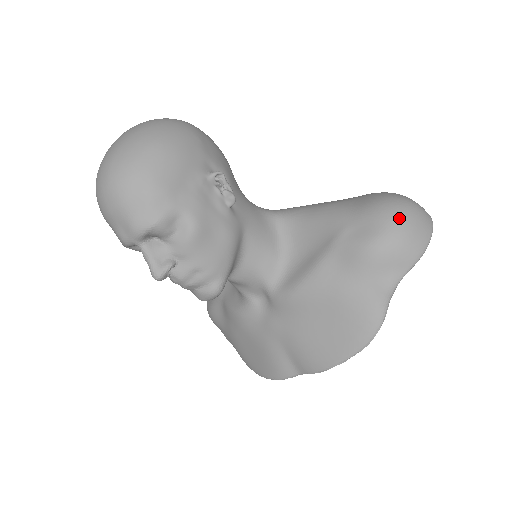
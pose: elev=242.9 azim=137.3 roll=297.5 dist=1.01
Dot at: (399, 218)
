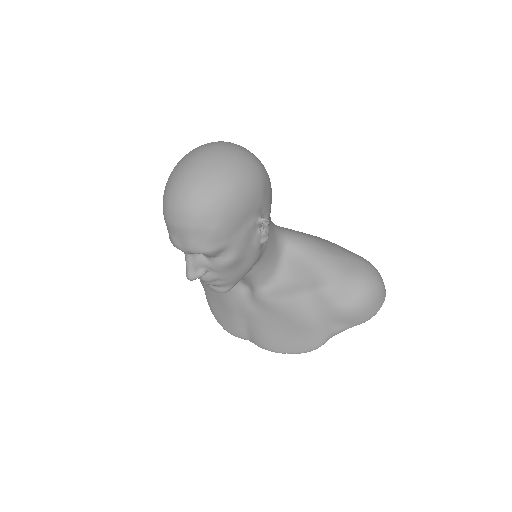
Dot at: (368, 296)
